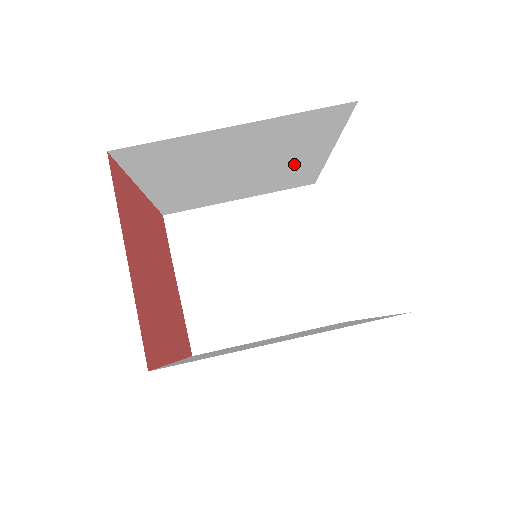
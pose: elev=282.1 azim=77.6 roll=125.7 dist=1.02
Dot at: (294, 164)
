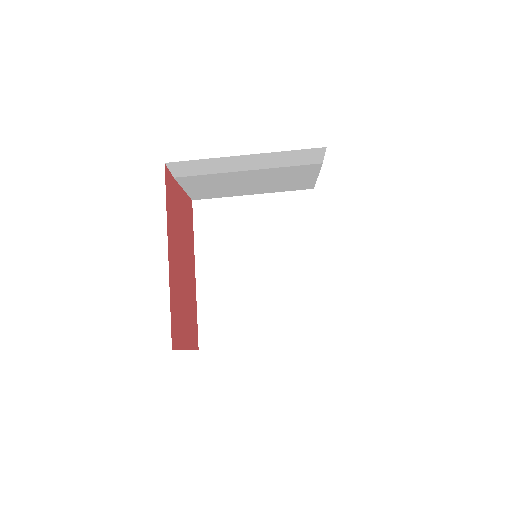
Dot at: occluded
